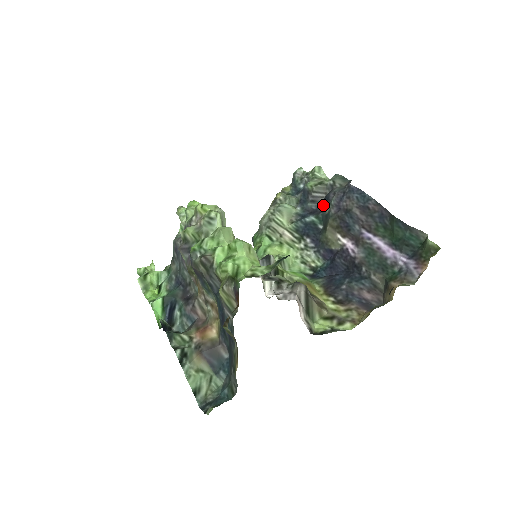
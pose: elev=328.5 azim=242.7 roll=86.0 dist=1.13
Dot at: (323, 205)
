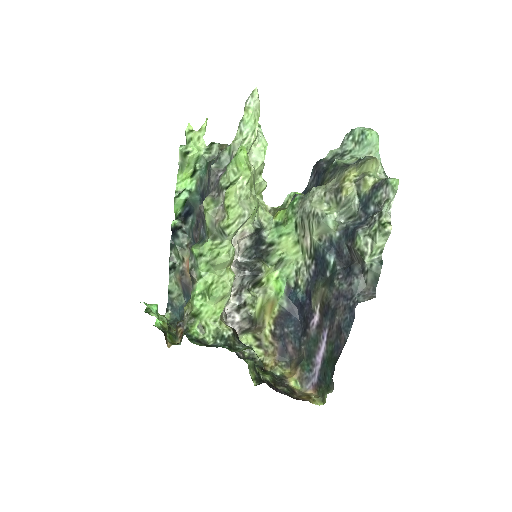
Dot at: (351, 261)
